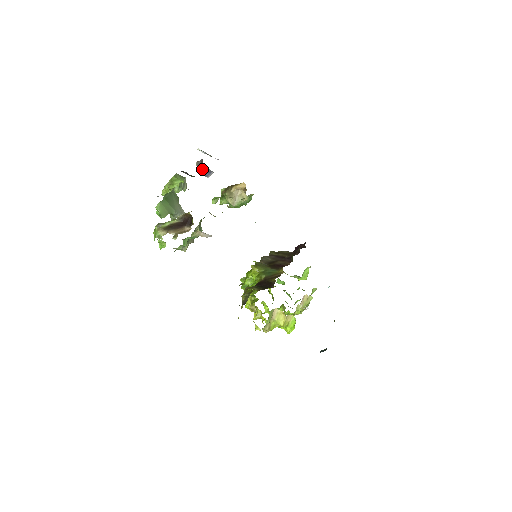
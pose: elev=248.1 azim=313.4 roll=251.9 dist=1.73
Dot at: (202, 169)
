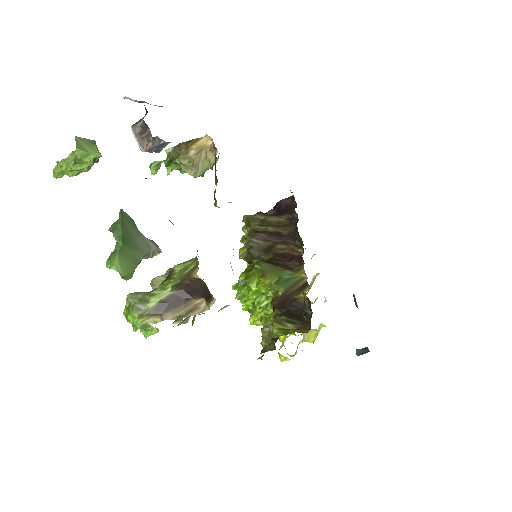
Dot at: (150, 143)
